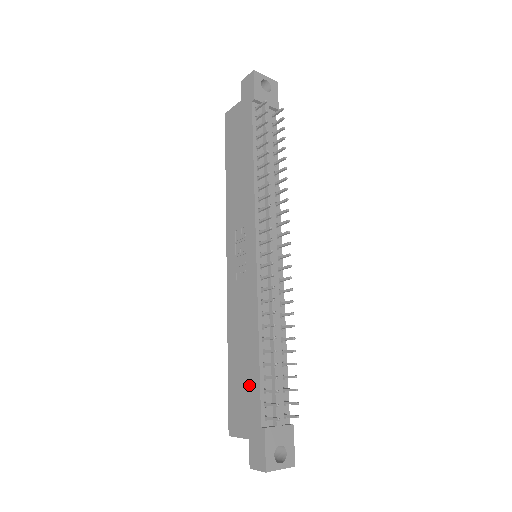
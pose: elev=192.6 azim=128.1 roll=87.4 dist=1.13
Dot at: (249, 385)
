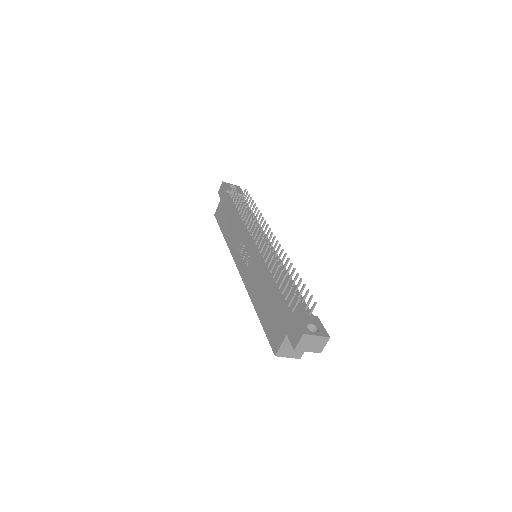
Dot at: (274, 306)
